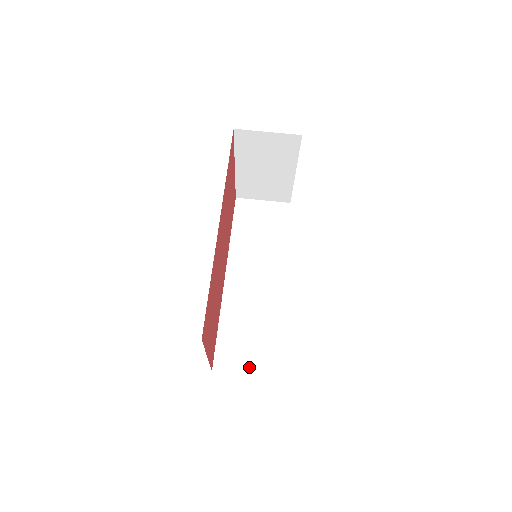
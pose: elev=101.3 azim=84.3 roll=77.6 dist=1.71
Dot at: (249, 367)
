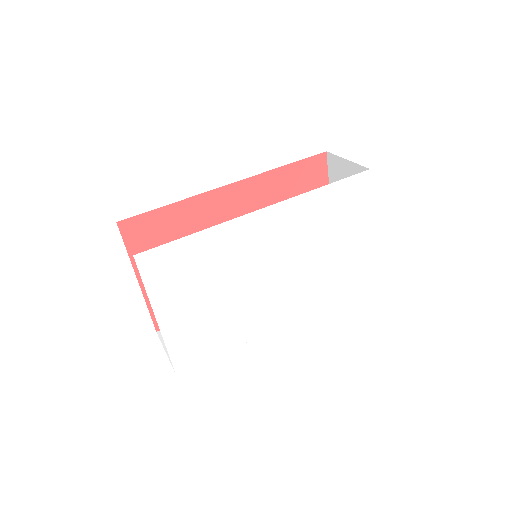
Dot at: occluded
